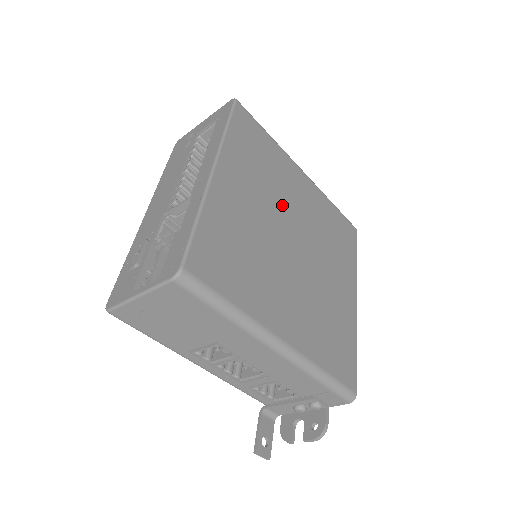
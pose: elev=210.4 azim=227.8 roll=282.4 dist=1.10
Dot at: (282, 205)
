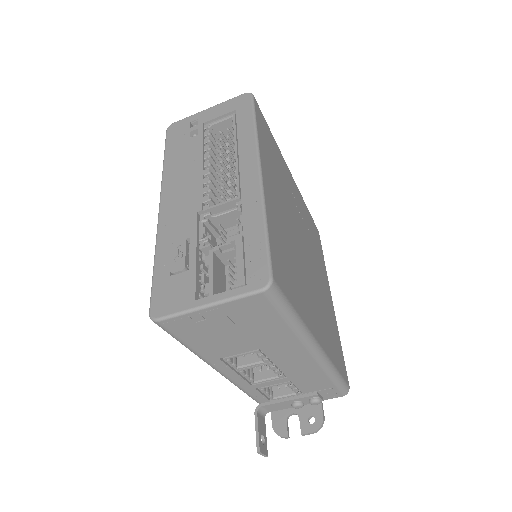
Dot at: (291, 208)
